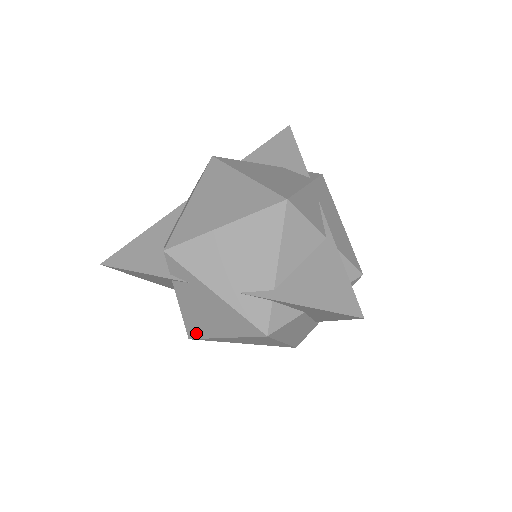
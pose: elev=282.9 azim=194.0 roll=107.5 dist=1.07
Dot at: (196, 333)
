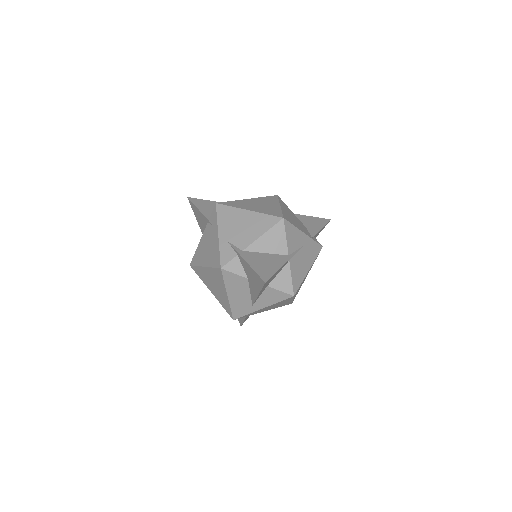
Dot at: (195, 261)
